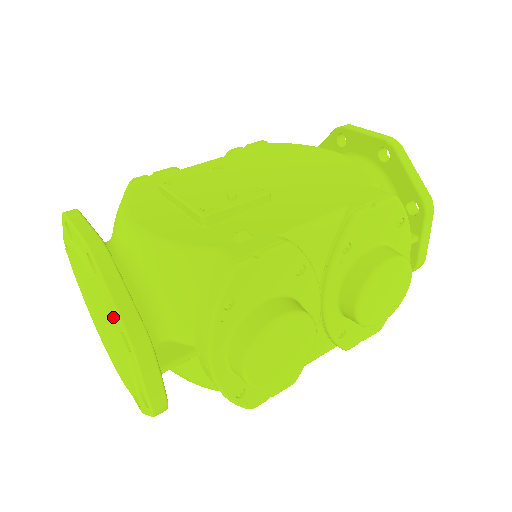
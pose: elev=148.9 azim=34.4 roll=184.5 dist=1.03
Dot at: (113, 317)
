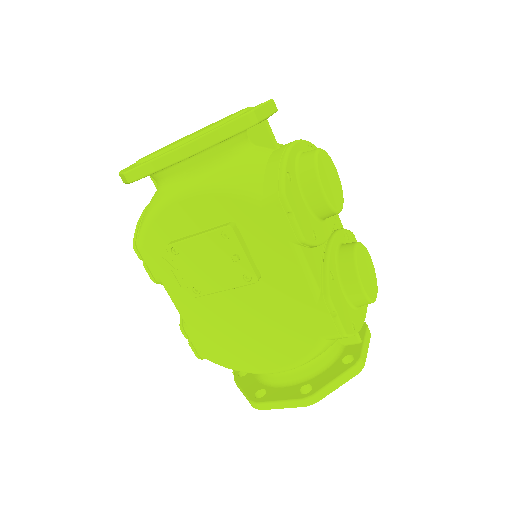
Dot at: occluded
